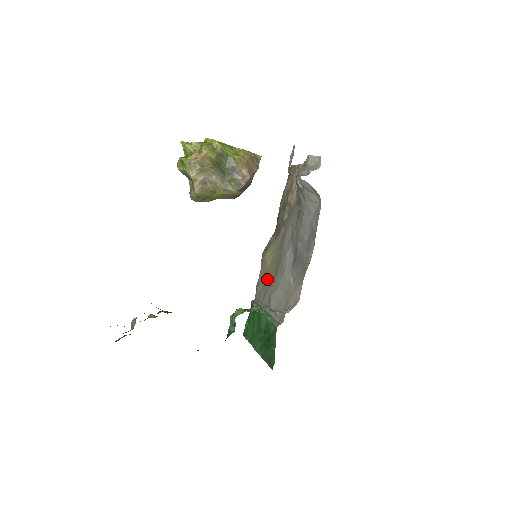
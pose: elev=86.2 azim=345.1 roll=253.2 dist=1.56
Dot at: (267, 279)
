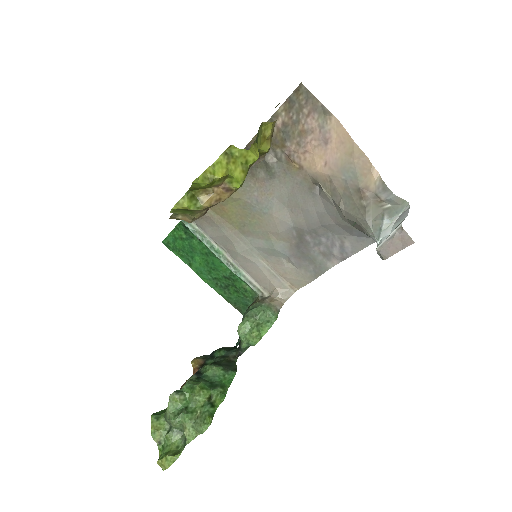
Dot at: (220, 216)
